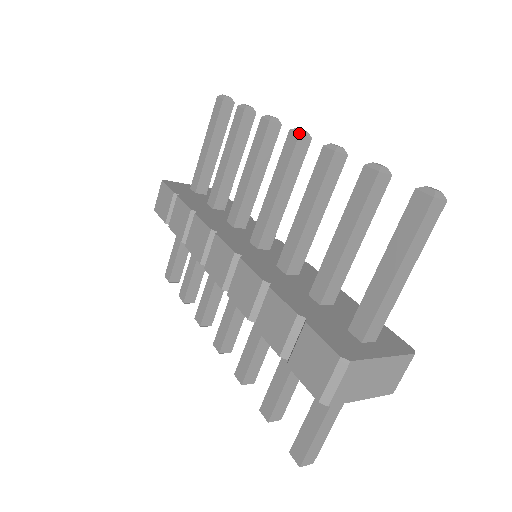
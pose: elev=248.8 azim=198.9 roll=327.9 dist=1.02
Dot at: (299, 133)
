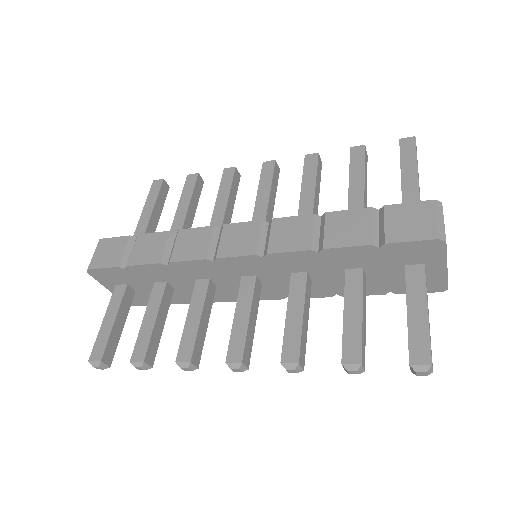
Dot at: (275, 160)
